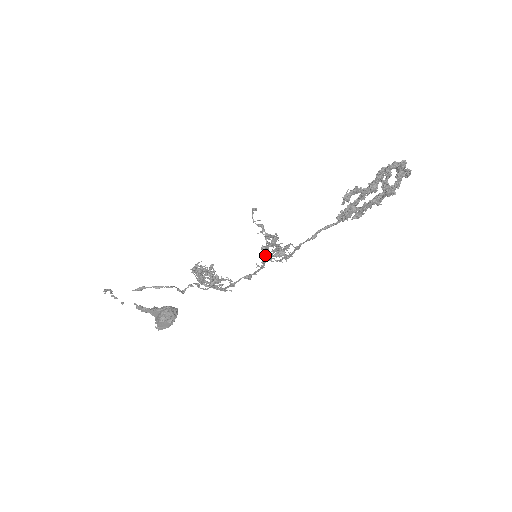
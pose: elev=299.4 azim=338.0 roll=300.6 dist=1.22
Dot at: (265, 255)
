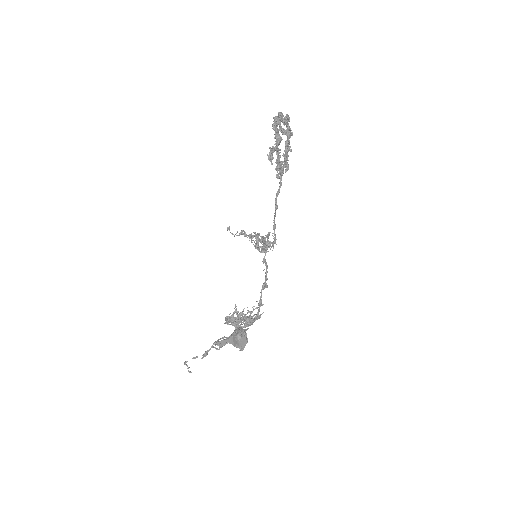
Dot at: occluded
